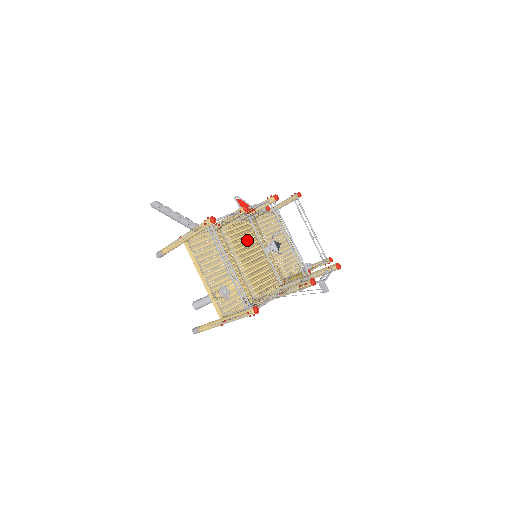
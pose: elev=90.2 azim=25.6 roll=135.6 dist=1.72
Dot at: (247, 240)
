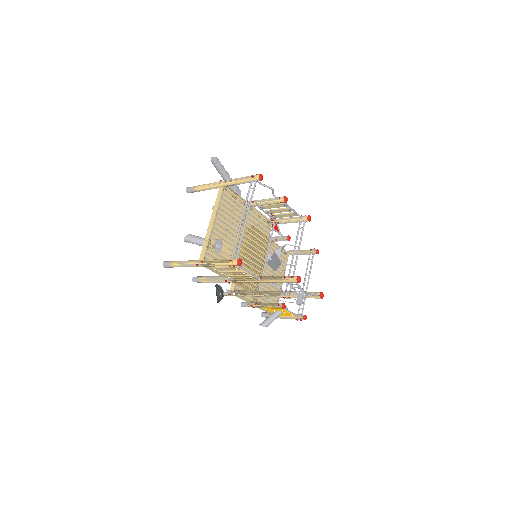
Dot at: (261, 236)
